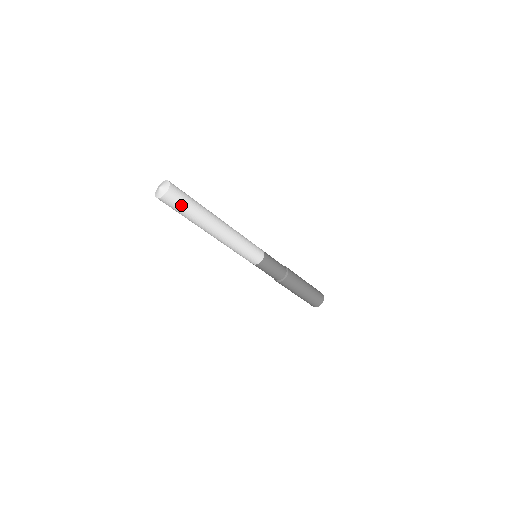
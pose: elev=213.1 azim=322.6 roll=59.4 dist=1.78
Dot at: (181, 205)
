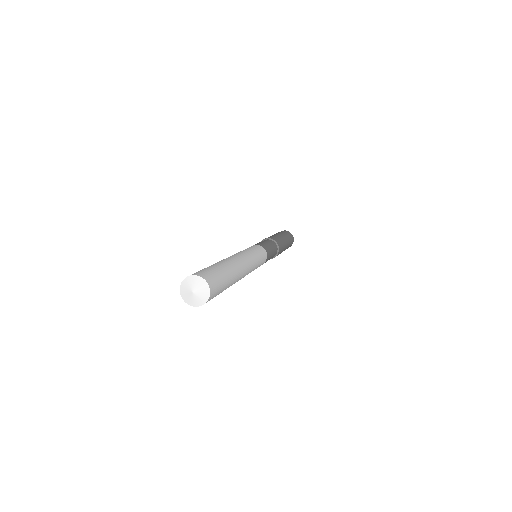
Dot at: occluded
